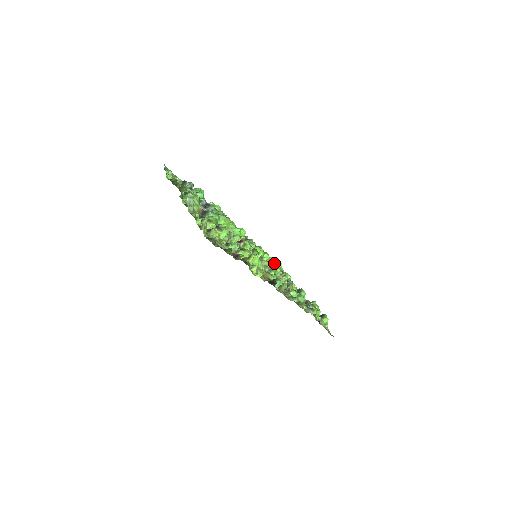
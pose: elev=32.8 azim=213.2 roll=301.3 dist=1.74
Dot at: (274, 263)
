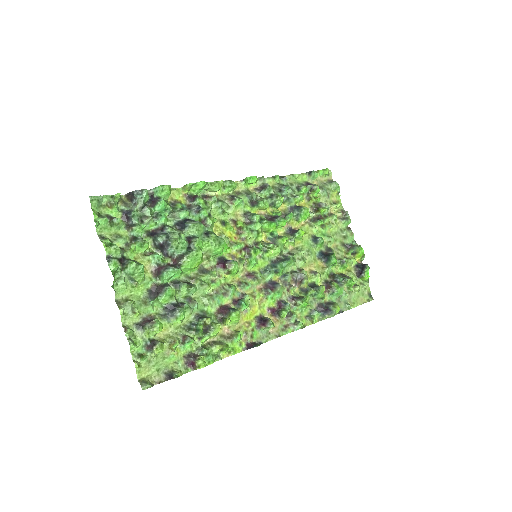
Dot at: (299, 215)
